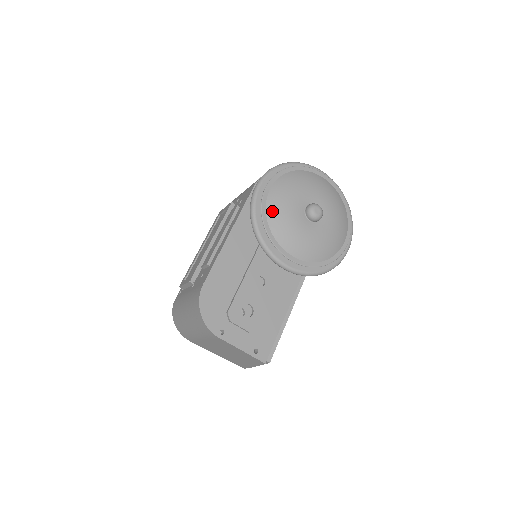
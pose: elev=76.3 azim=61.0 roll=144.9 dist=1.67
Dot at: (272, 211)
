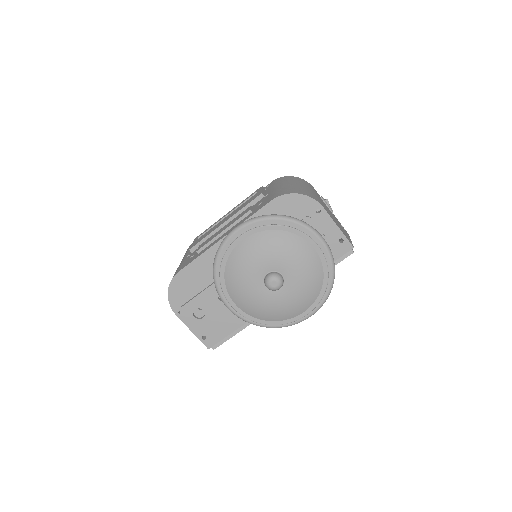
Dot at: (232, 262)
